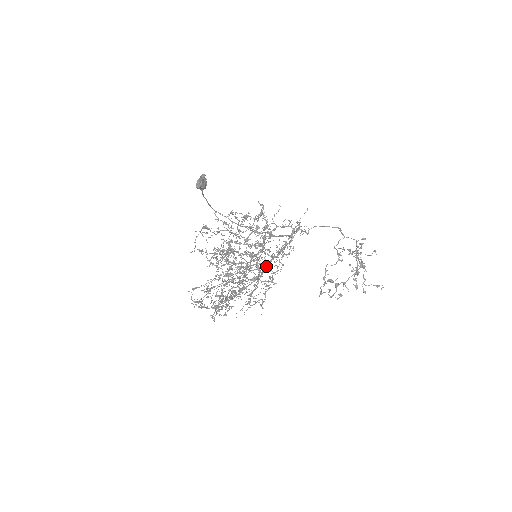
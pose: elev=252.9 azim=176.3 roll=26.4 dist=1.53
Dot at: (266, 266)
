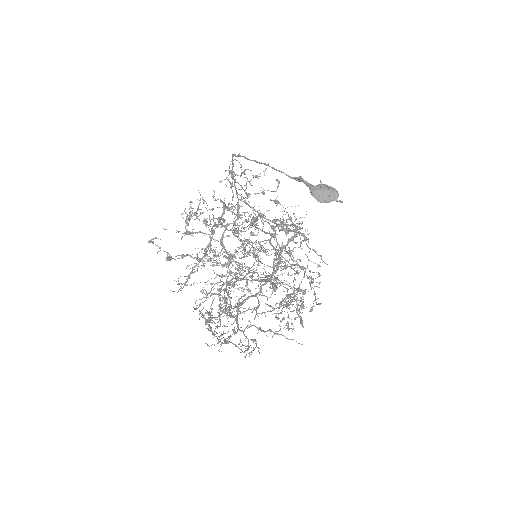
Dot at: occluded
